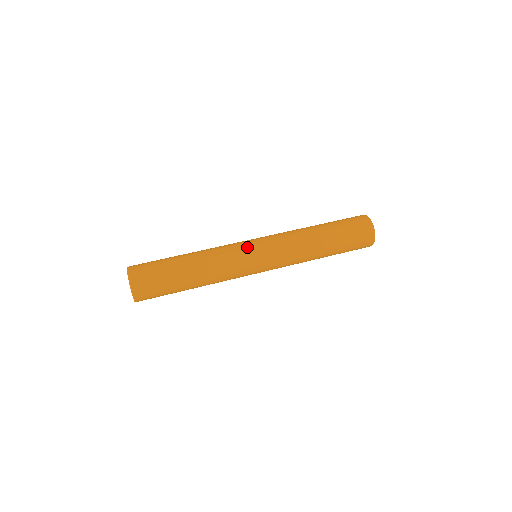
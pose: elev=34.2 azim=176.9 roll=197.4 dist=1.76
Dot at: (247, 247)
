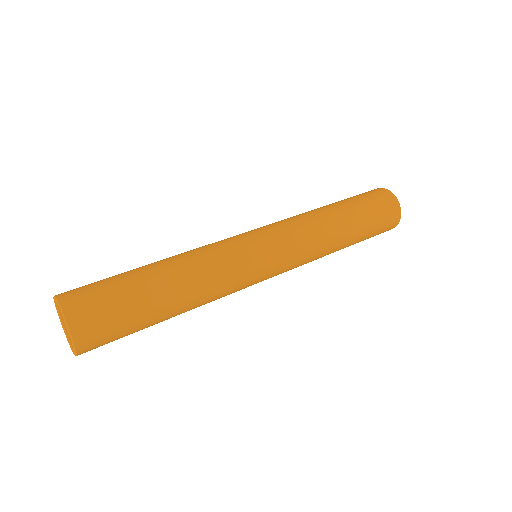
Dot at: (239, 235)
